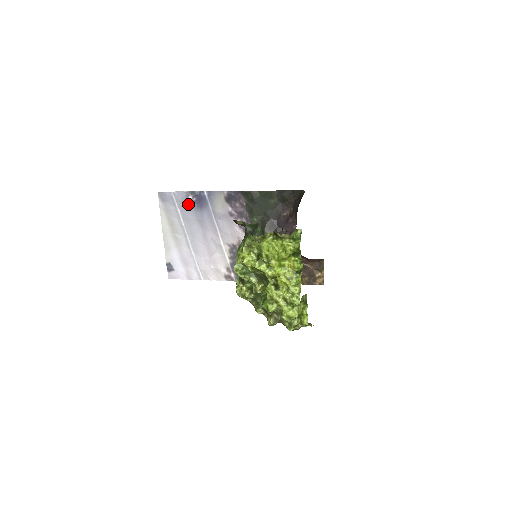
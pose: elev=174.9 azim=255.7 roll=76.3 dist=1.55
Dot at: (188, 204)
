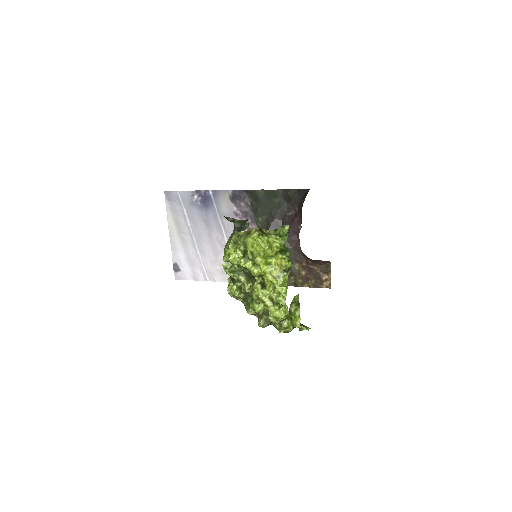
Dot at: (194, 203)
